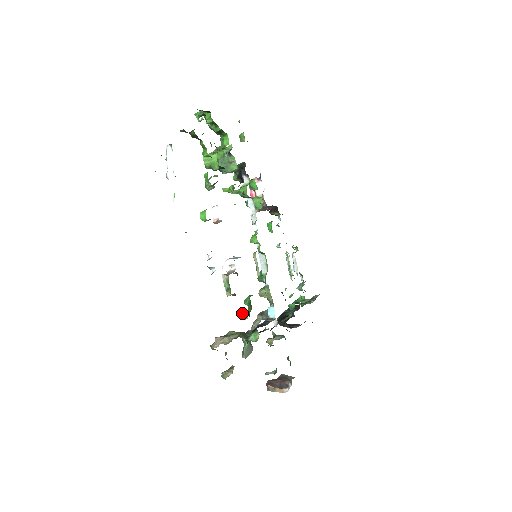
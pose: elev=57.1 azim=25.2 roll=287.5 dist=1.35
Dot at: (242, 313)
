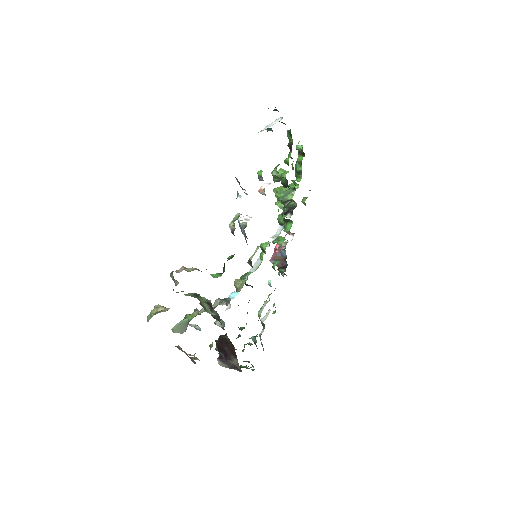
Dot at: occluded
